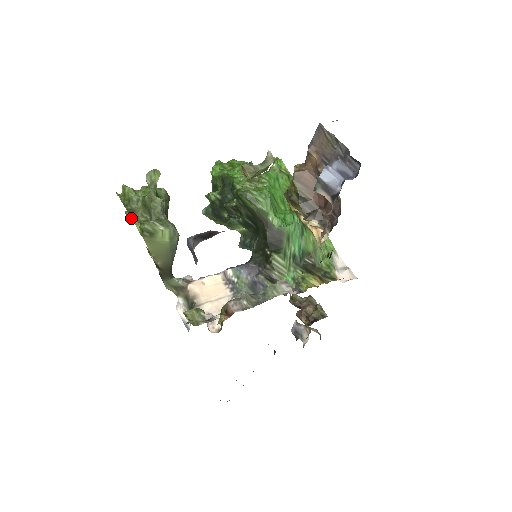
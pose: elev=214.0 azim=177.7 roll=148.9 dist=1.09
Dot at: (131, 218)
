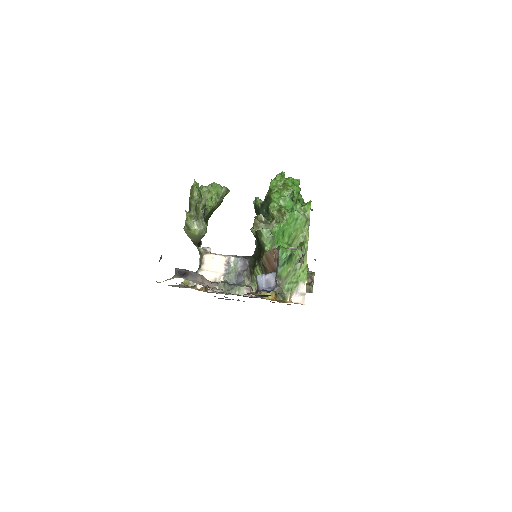
Dot at: (189, 207)
